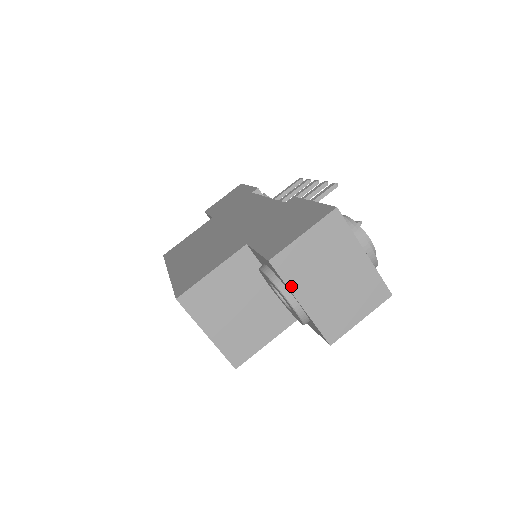
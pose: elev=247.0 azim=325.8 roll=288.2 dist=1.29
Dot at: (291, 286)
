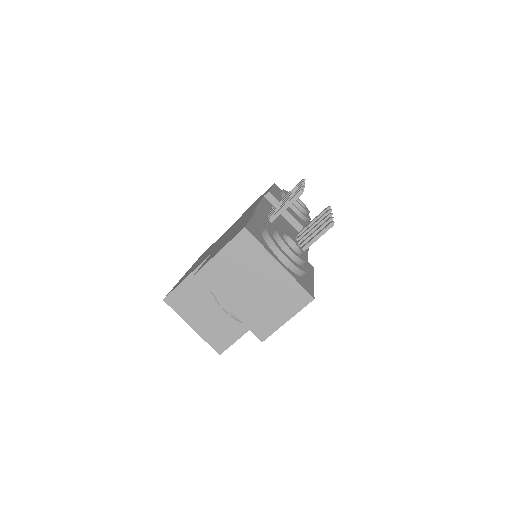
Dot at: (217, 294)
